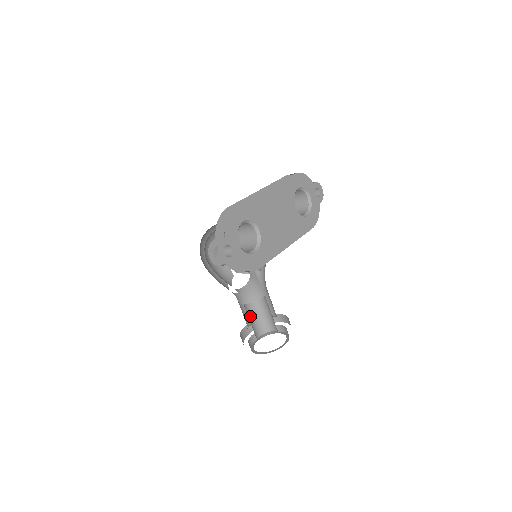
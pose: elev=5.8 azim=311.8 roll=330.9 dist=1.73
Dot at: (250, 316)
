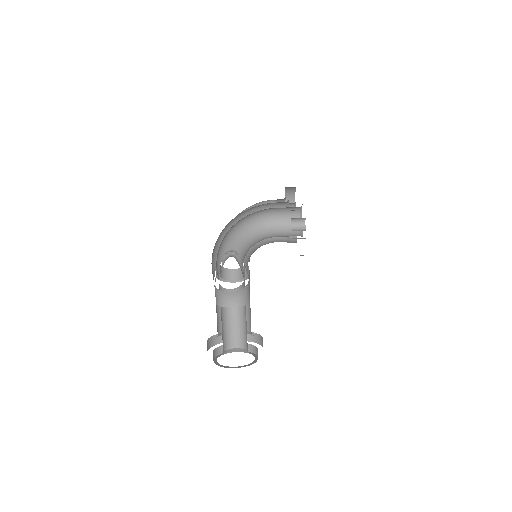
Dot at: occluded
